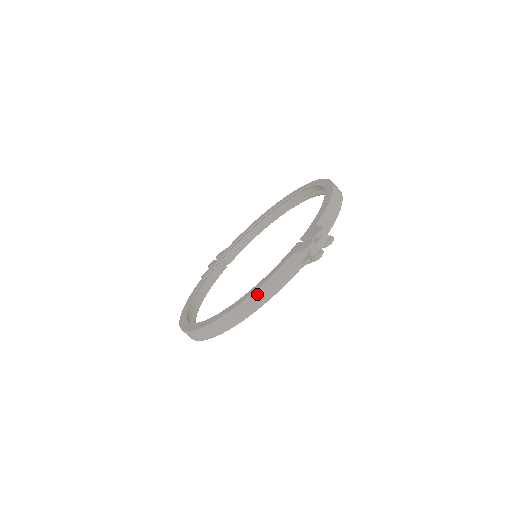
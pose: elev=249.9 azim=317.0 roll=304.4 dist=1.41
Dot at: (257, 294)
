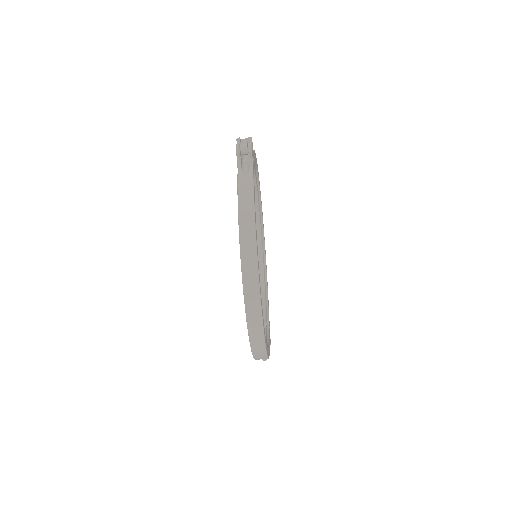
Dot at: (241, 204)
